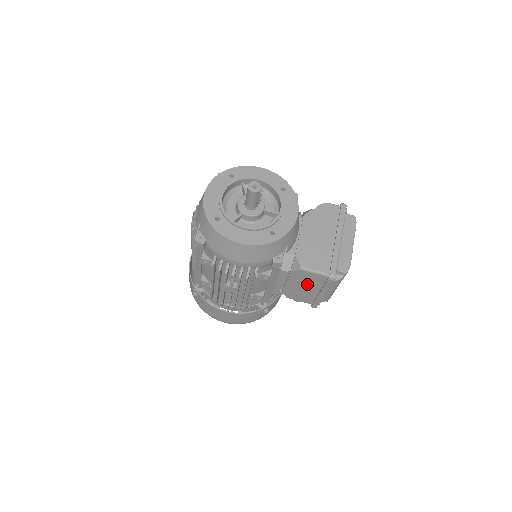
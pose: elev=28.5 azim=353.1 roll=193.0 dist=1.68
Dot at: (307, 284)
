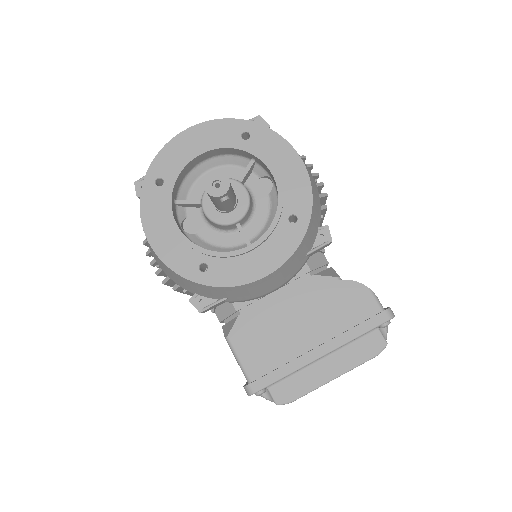
Dot at: occluded
